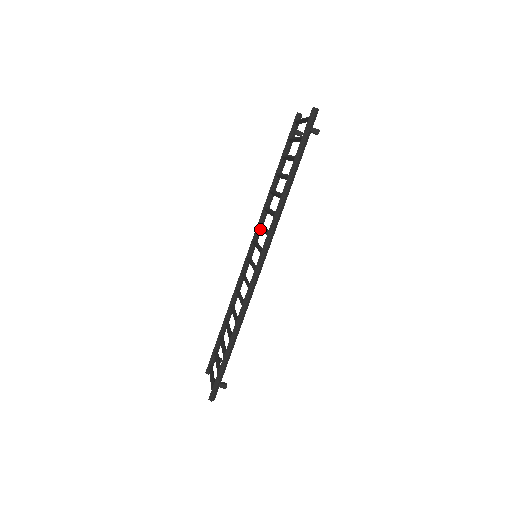
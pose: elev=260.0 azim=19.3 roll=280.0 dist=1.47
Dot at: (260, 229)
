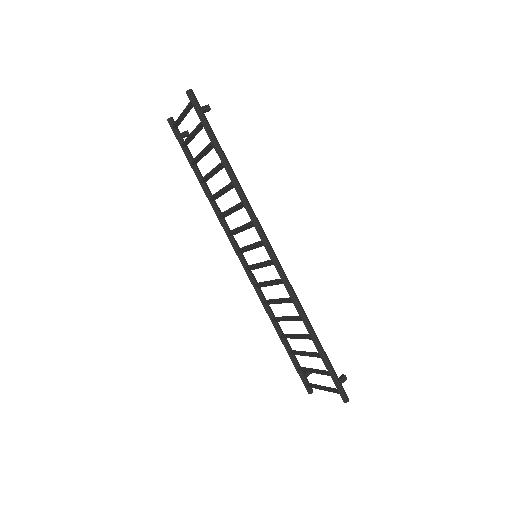
Dot at: (232, 237)
